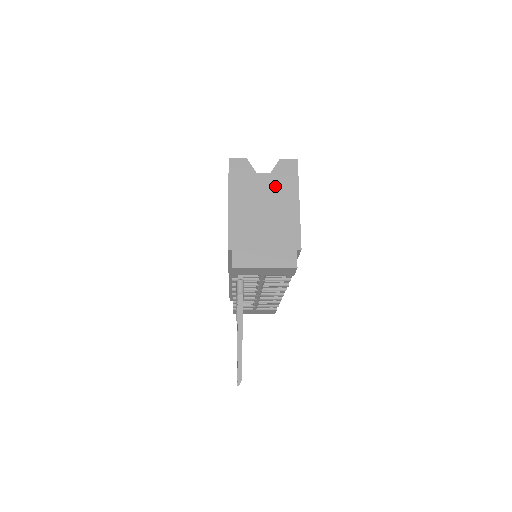
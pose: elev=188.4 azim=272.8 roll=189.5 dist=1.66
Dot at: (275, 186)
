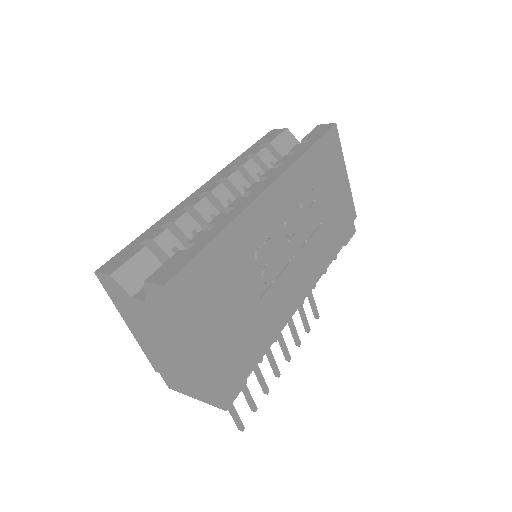
Dot at: (159, 319)
